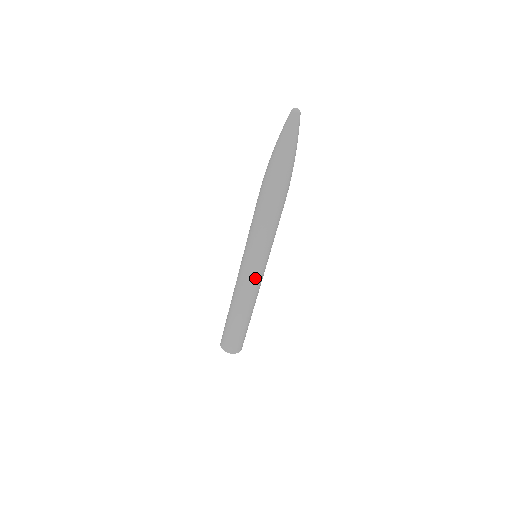
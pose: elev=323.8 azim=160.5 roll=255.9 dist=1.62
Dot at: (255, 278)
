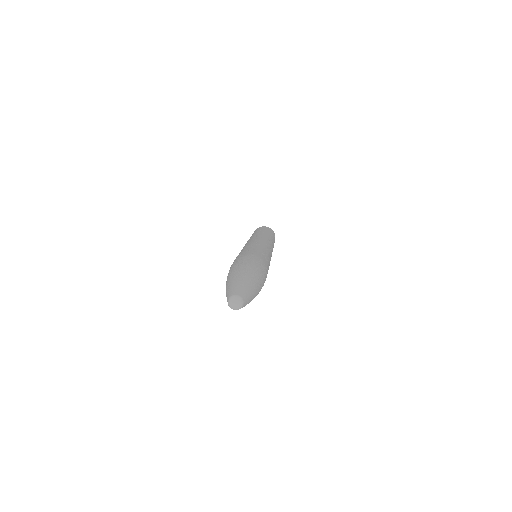
Dot at: occluded
